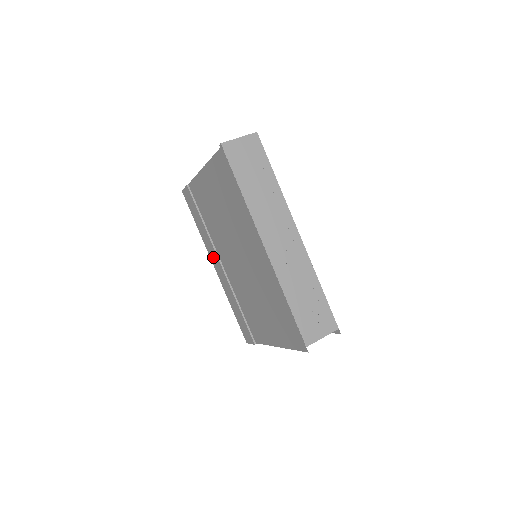
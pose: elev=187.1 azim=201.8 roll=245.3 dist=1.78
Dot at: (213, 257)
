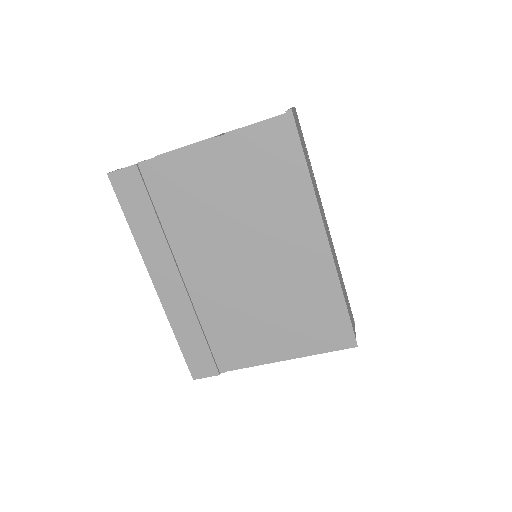
Dot at: (160, 268)
